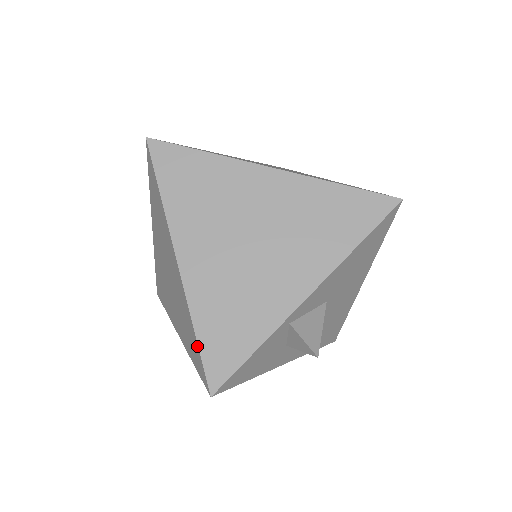
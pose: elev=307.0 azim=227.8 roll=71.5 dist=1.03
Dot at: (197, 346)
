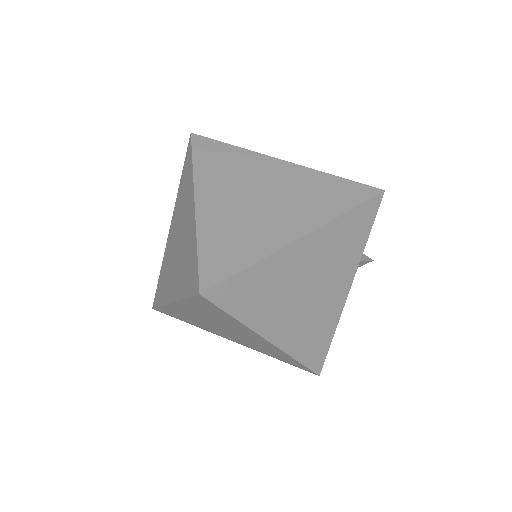
Dot at: (158, 305)
